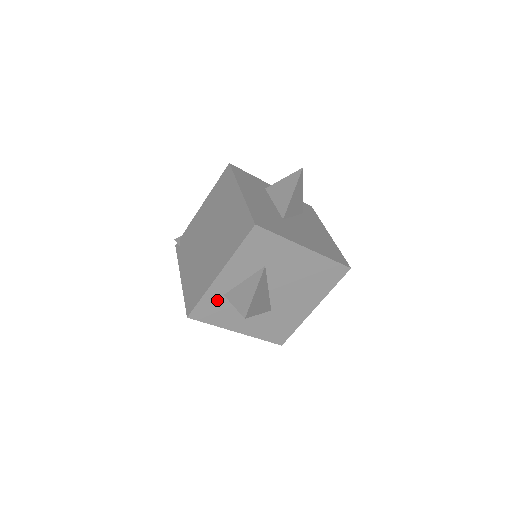
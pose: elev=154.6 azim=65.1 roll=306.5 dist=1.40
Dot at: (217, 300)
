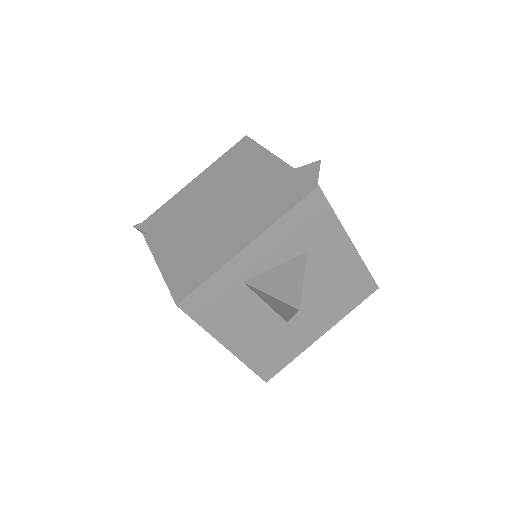
Dot at: occluded
